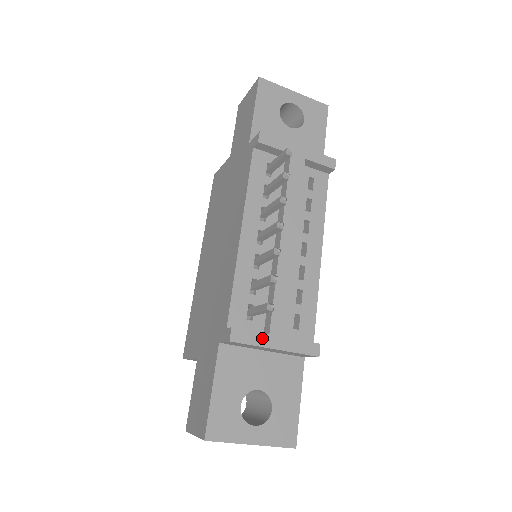
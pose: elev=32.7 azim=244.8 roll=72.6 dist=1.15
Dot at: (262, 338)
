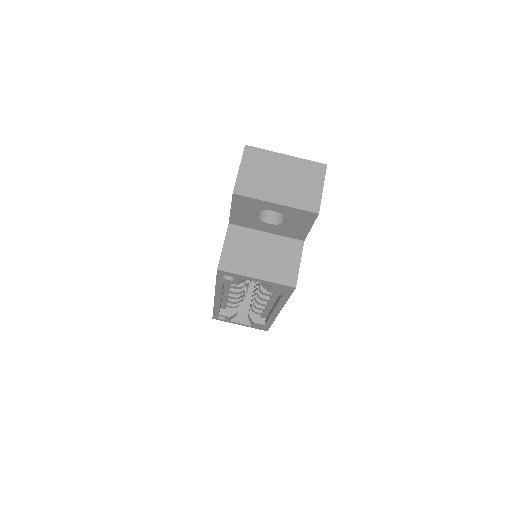
Dot at: occluded
